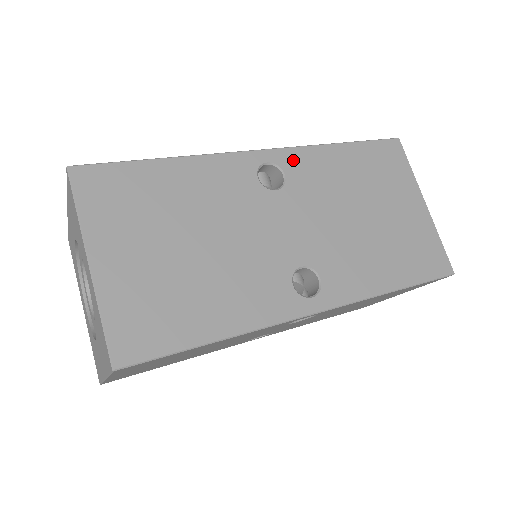
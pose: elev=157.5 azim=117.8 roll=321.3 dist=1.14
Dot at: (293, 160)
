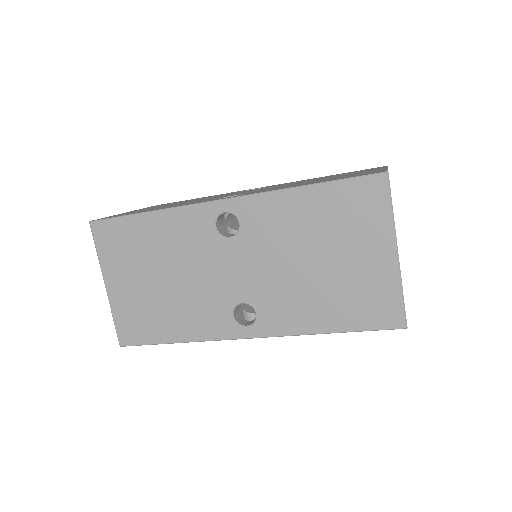
Dot at: occluded
